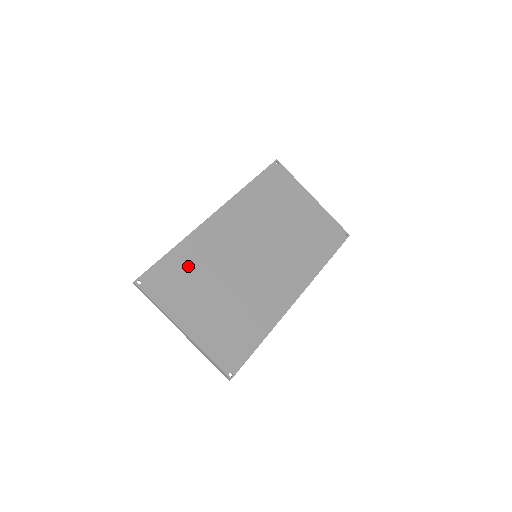
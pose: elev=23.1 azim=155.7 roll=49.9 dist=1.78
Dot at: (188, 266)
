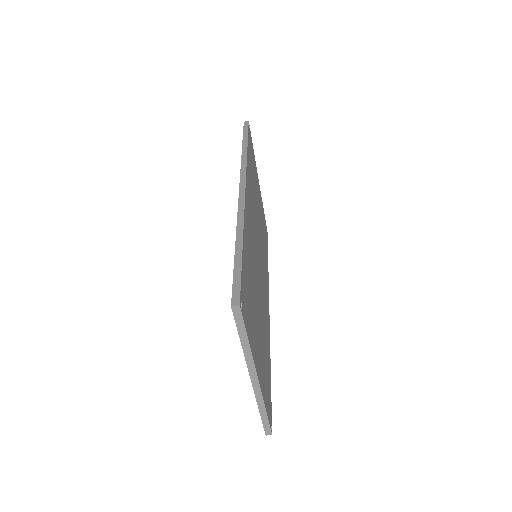
Dot at: (249, 273)
